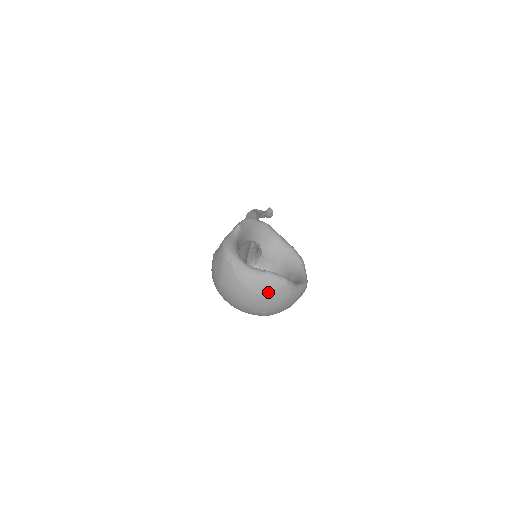
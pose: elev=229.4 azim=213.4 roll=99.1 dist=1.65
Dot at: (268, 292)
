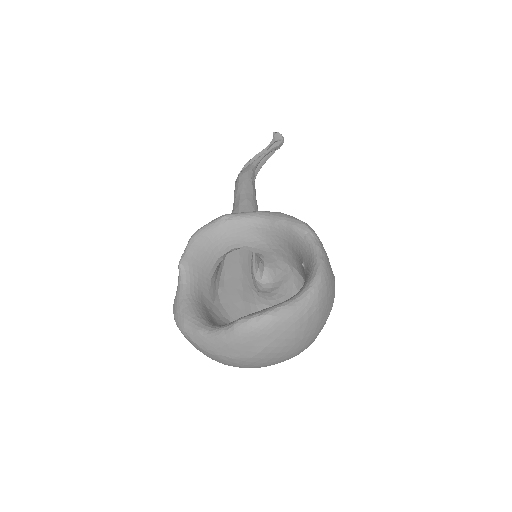
Dot at: (260, 347)
